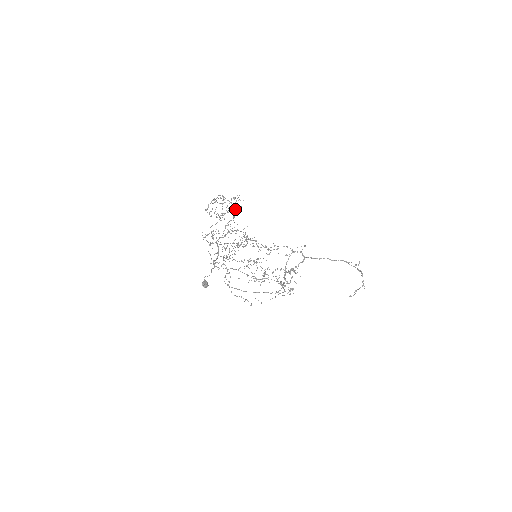
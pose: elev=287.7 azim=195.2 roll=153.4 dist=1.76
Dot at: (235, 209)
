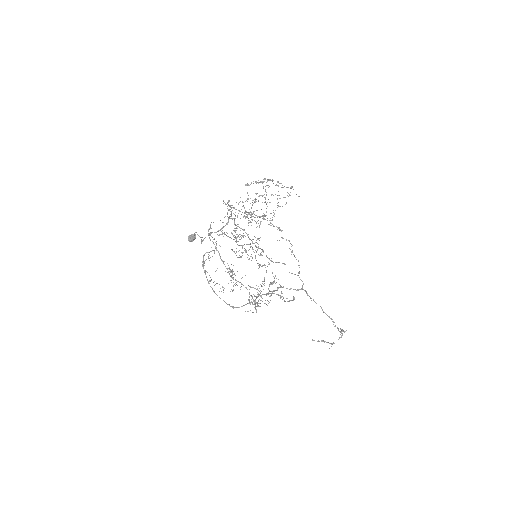
Dot at: (264, 216)
